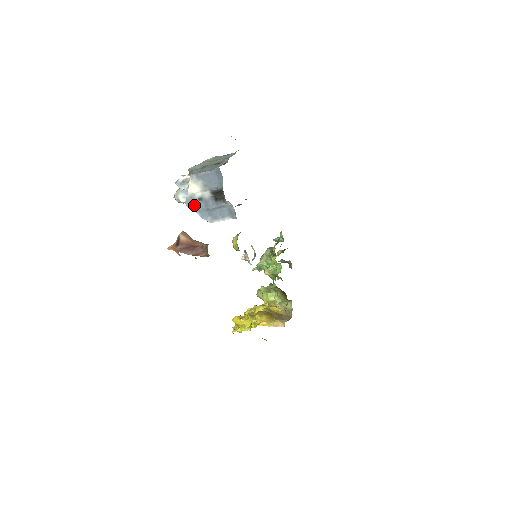
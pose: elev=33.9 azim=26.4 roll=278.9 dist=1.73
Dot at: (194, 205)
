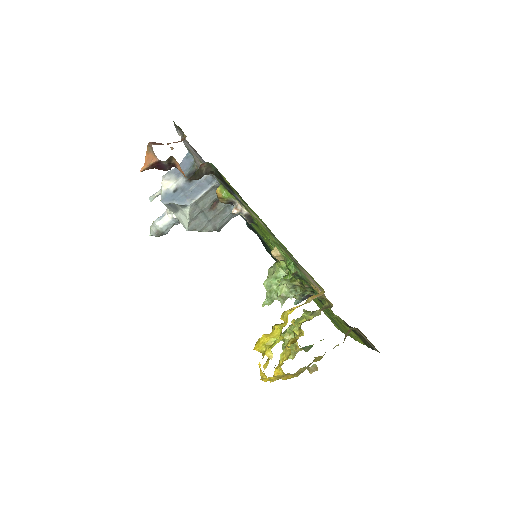
Dot at: (170, 199)
